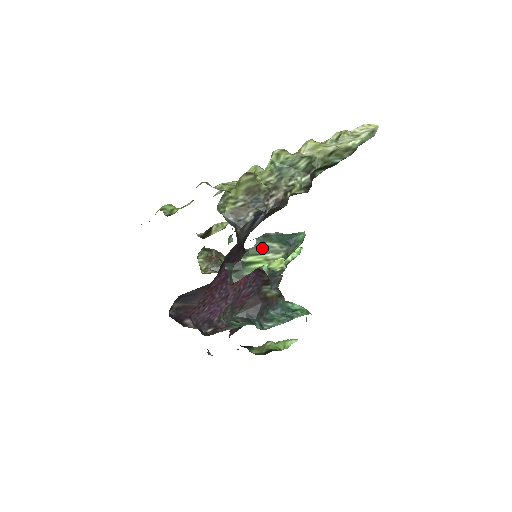
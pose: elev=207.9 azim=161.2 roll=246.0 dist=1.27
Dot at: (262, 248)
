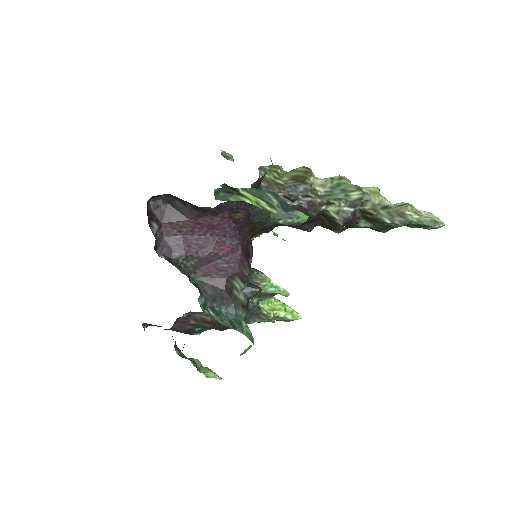
Dot at: (263, 194)
